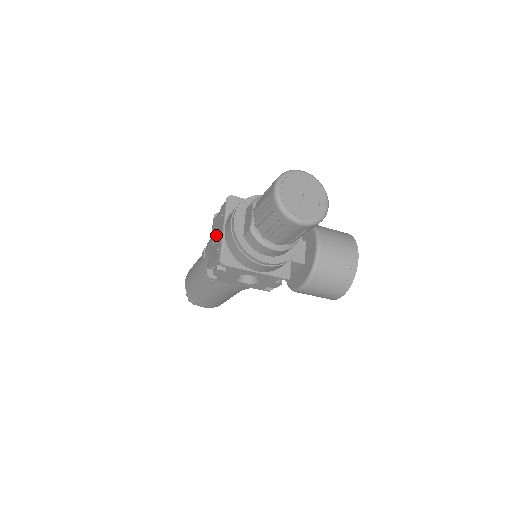
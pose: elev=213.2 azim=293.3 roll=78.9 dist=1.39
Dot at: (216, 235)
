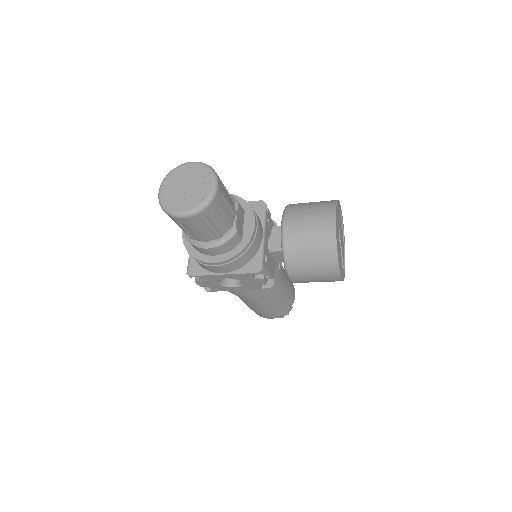
Dot at: occluded
